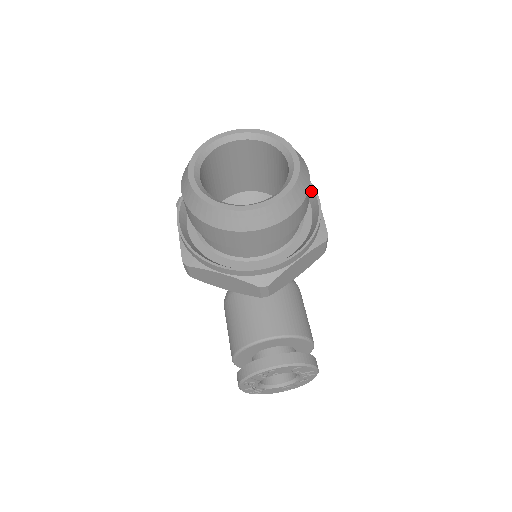
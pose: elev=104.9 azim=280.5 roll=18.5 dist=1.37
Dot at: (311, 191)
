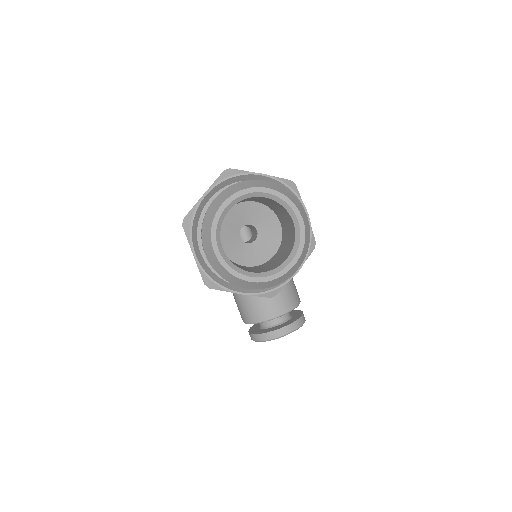
Dot at: occluded
